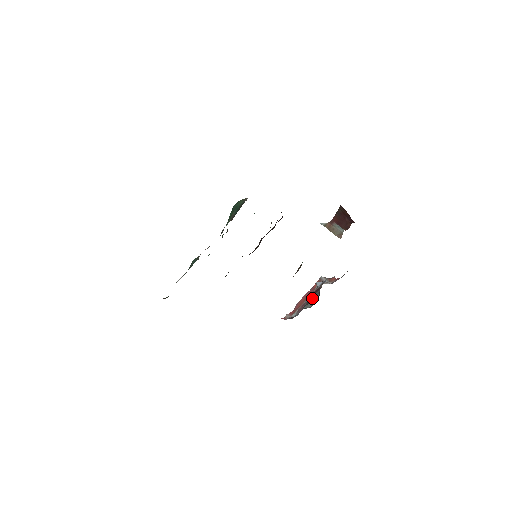
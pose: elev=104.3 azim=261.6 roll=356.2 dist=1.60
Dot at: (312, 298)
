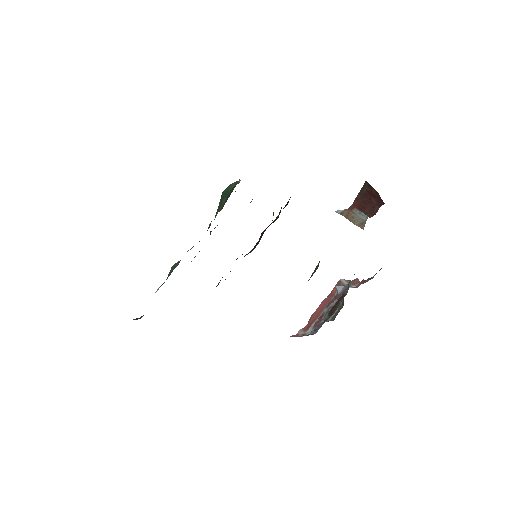
Dot at: (335, 308)
